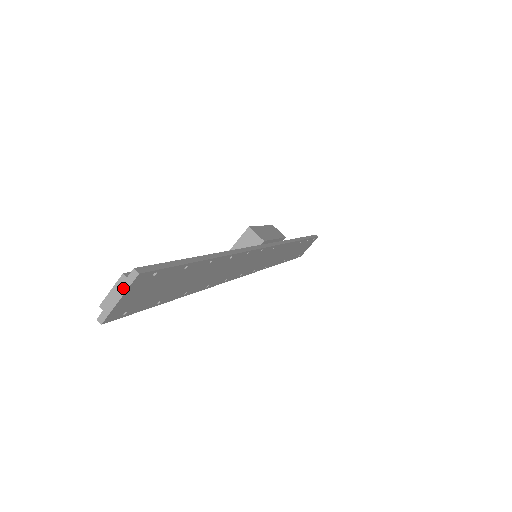
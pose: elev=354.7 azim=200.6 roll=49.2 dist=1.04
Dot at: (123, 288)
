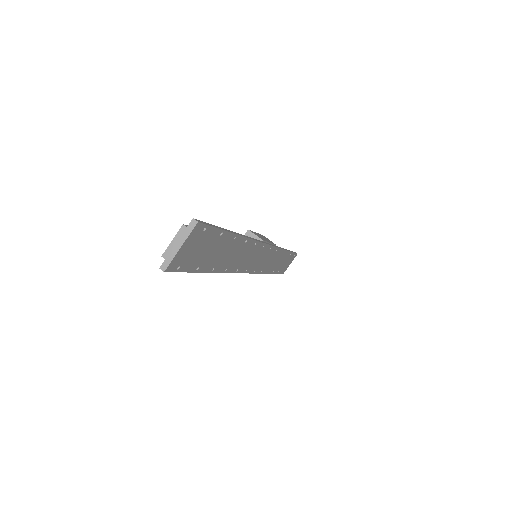
Dot at: (184, 236)
